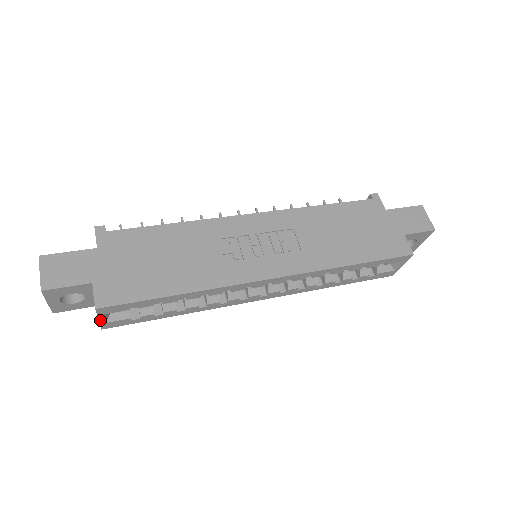
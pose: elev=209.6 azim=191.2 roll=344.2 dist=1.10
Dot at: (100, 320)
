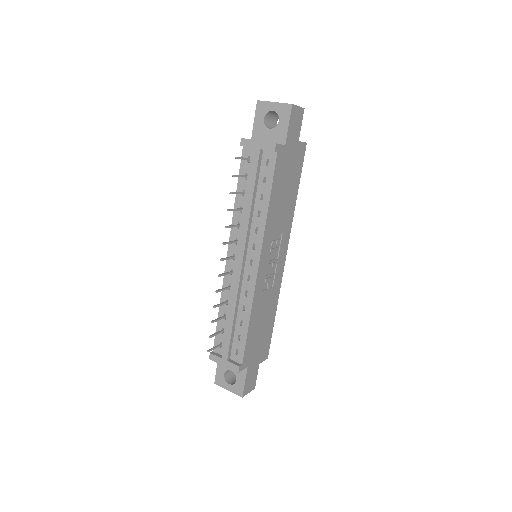
Dot at: occluded
